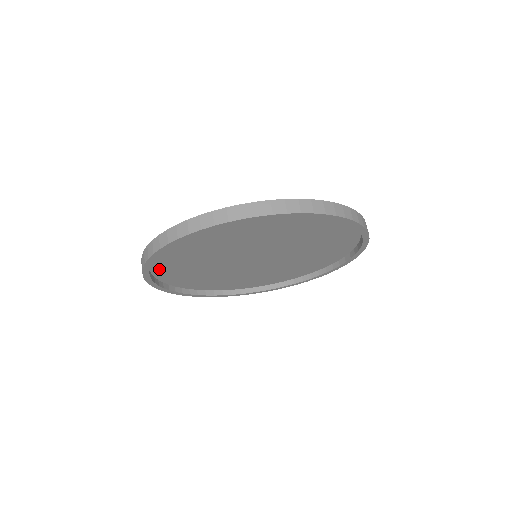
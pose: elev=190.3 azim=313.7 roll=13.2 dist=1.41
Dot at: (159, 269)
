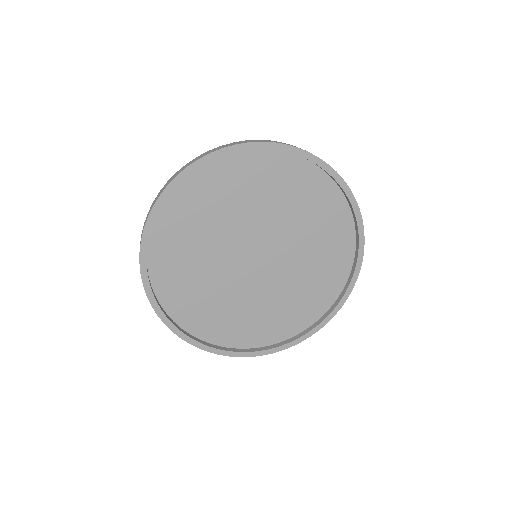
Dot at: (179, 196)
